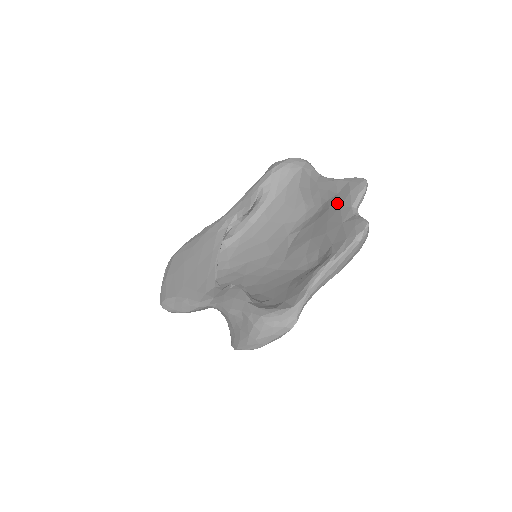
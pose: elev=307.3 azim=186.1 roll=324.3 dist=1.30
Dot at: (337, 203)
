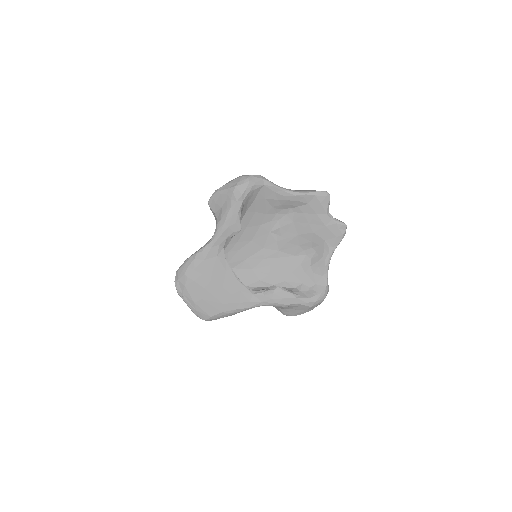
Dot at: (312, 211)
